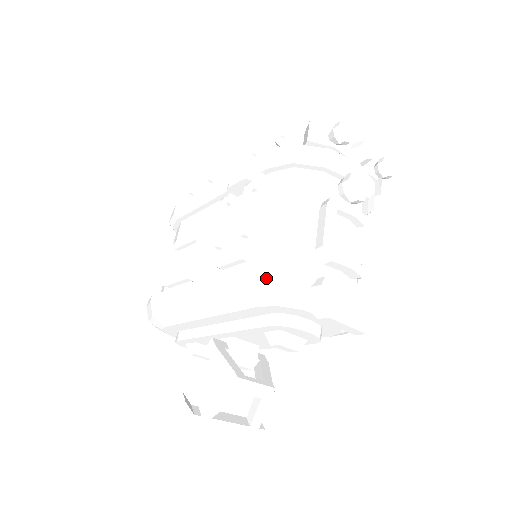
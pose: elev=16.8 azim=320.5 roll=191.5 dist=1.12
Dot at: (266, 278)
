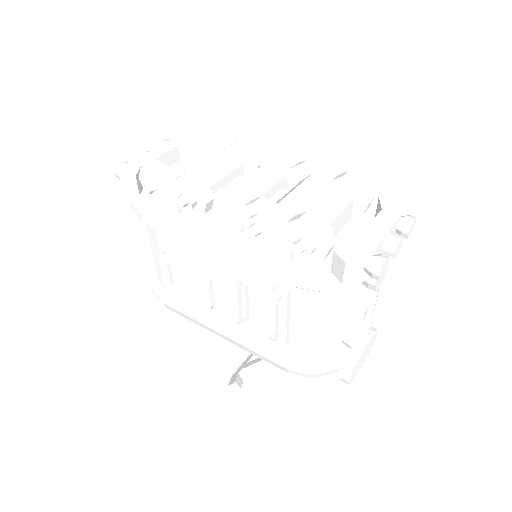
Dot at: (307, 375)
